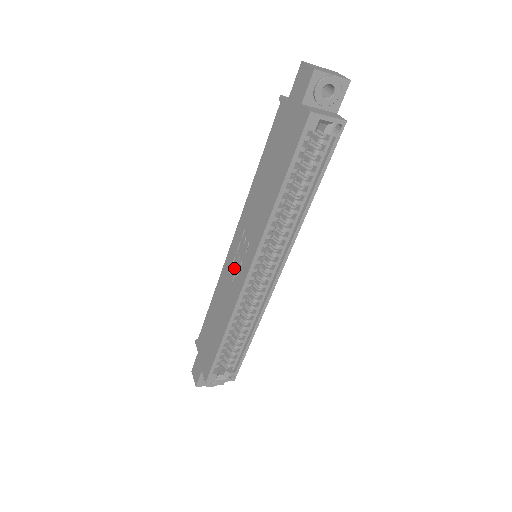
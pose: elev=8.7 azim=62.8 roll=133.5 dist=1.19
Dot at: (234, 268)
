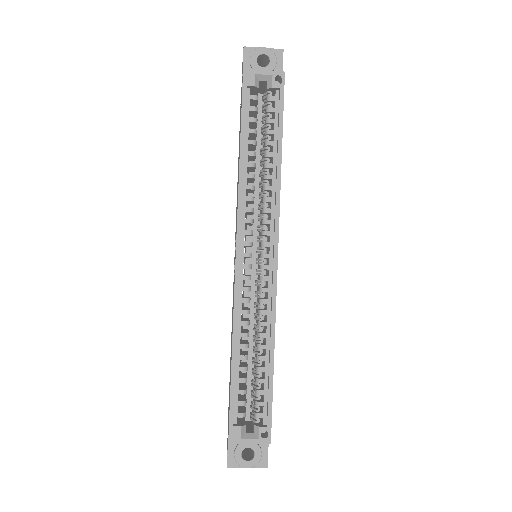
Dot at: occluded
